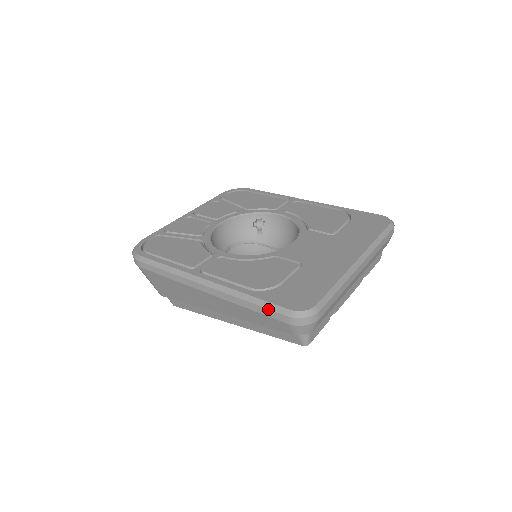
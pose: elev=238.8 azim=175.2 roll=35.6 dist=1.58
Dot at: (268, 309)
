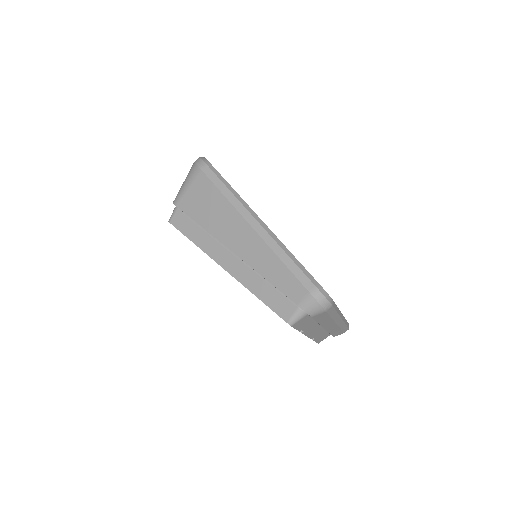
Dot at: (303, 271)
